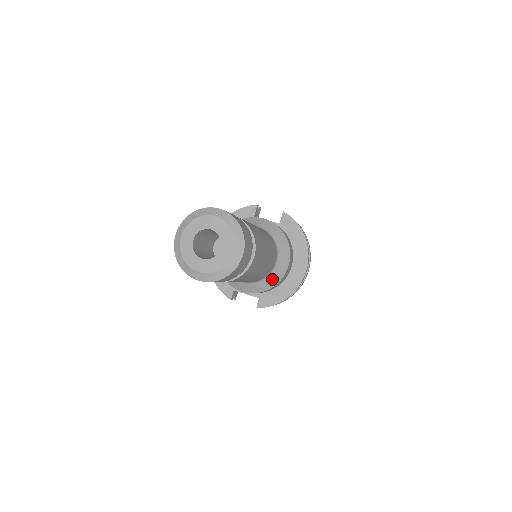
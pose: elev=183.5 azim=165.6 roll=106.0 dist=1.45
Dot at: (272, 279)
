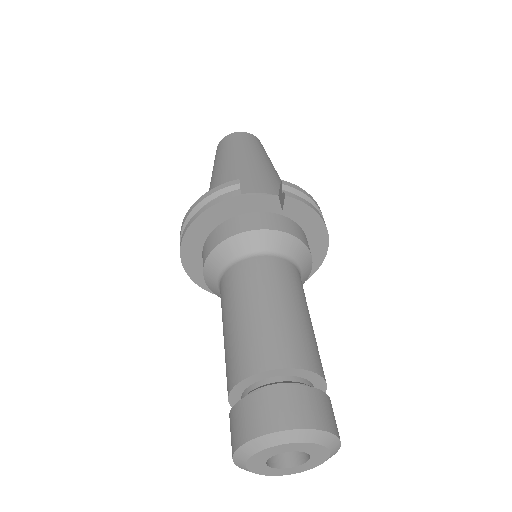
Dot at: occluded
